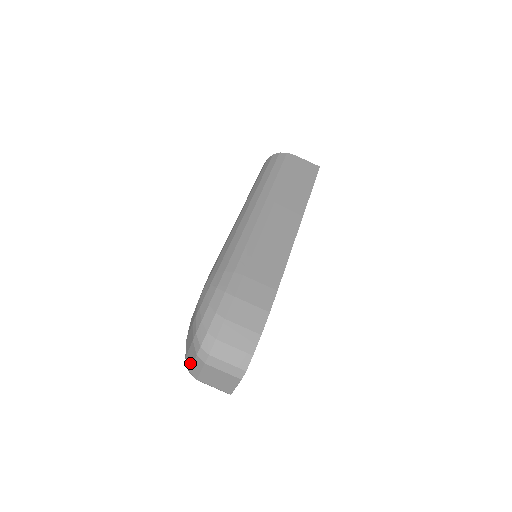
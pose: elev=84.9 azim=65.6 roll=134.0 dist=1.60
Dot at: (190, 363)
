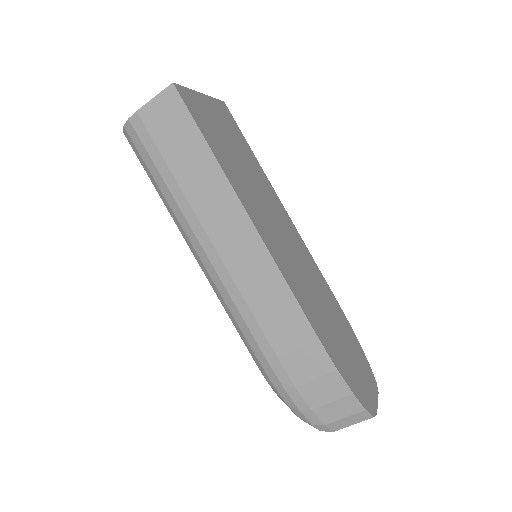
Dot at: occluded
